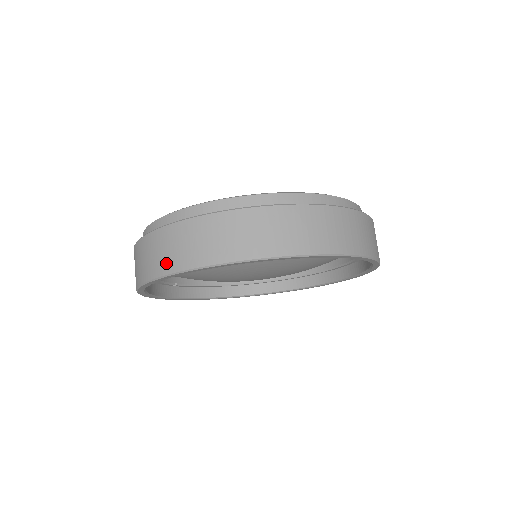
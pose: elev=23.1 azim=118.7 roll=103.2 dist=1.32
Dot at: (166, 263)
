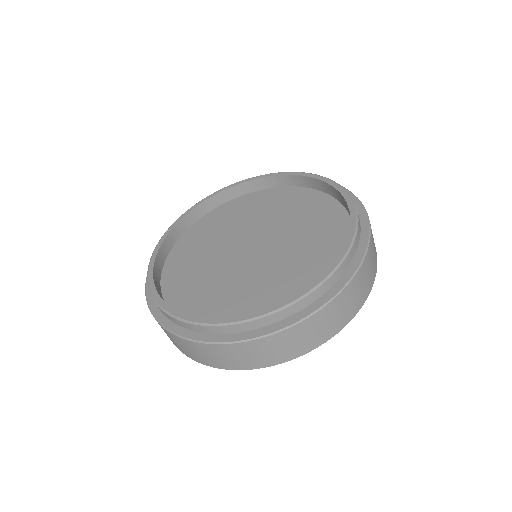
Dot at: occluded
